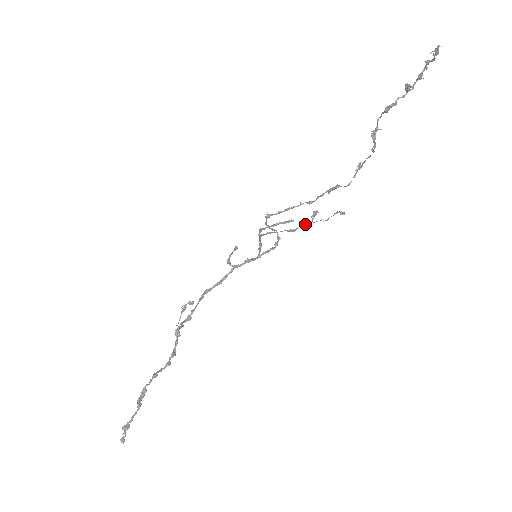
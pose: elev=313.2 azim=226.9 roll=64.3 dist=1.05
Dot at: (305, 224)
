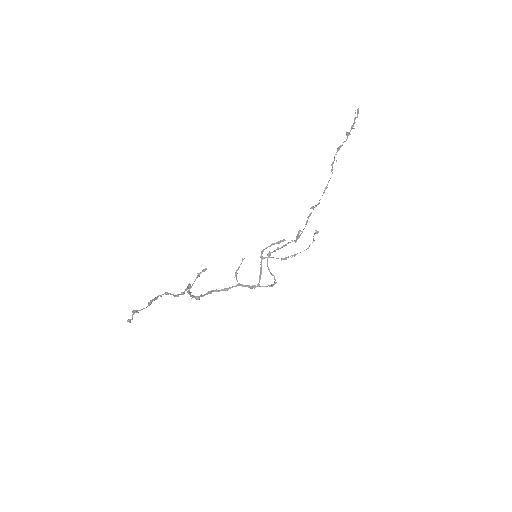
Dot at: (294, 254)
